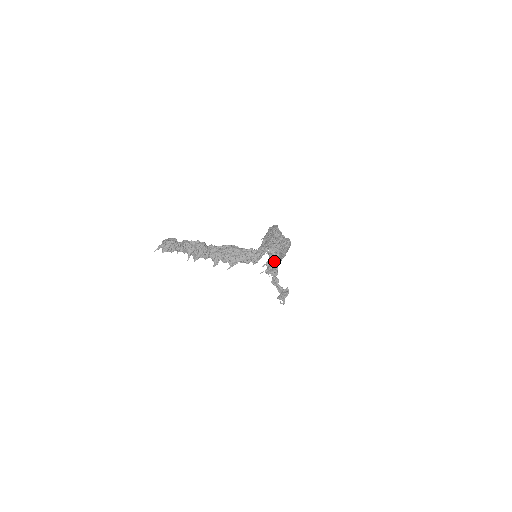
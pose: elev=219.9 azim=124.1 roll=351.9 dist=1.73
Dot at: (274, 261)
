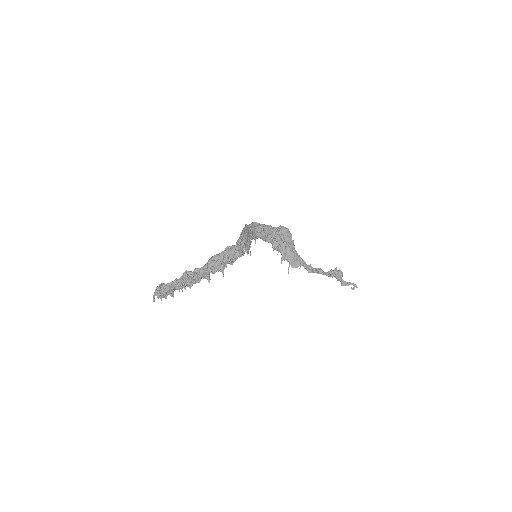
Dot at: (287, 252)
